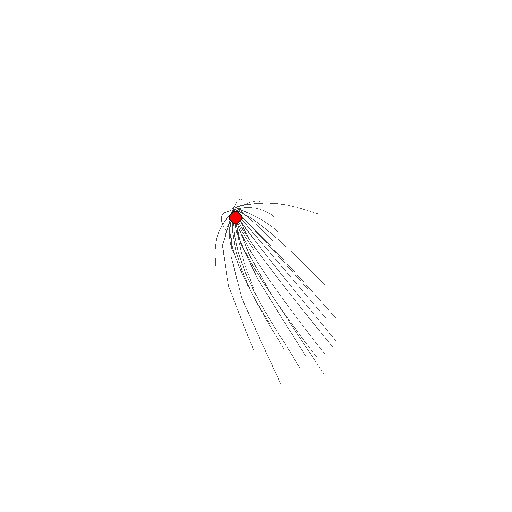
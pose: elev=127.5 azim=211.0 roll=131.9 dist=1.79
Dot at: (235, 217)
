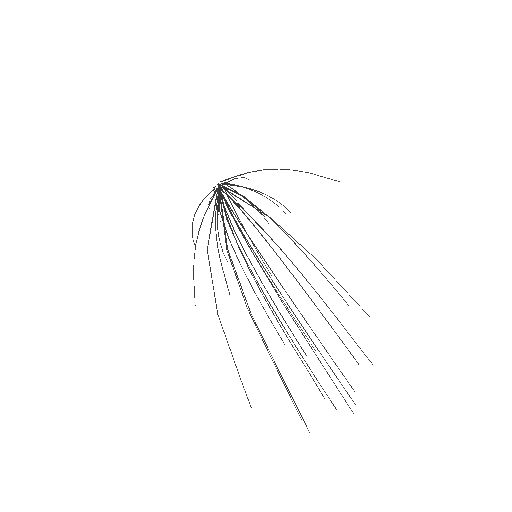
Dot at: (215, 211)
